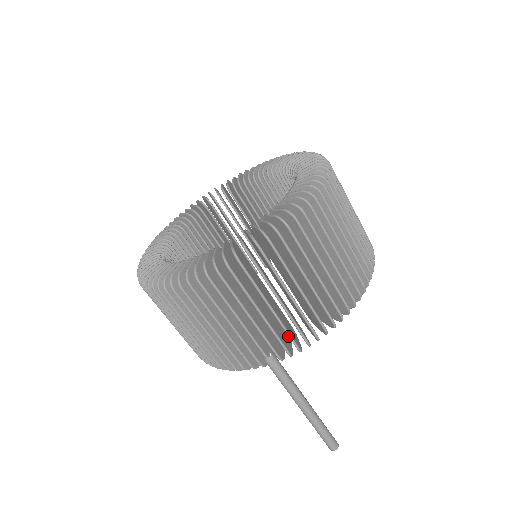
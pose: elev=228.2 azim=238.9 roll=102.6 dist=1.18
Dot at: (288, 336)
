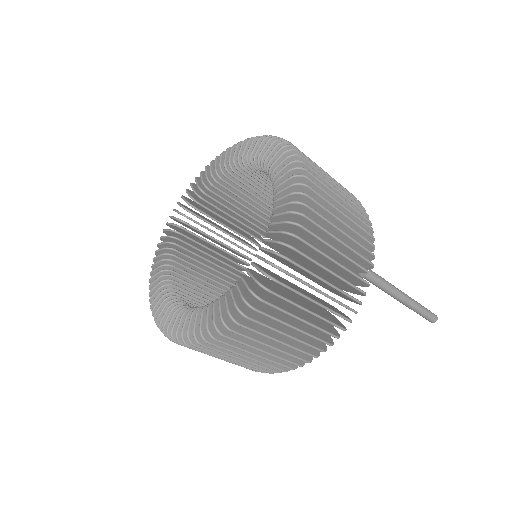
Dot at: (364, 240)
